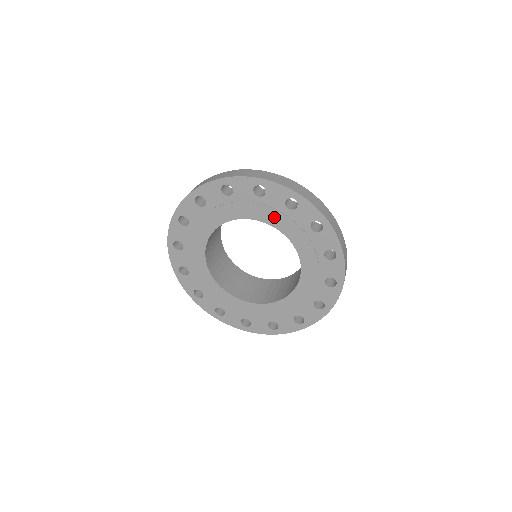
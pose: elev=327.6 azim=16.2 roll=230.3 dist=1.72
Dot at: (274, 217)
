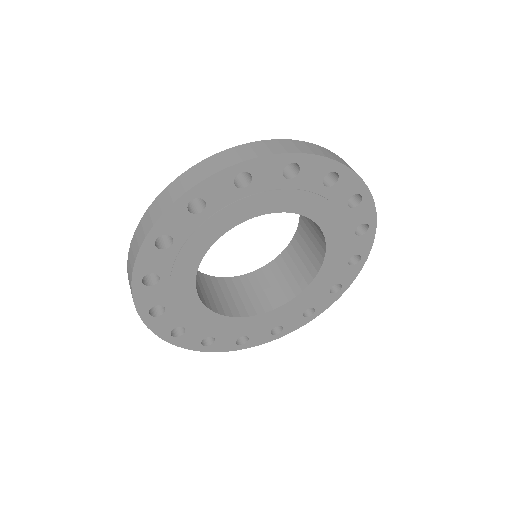
Dot at: (274, 200)
